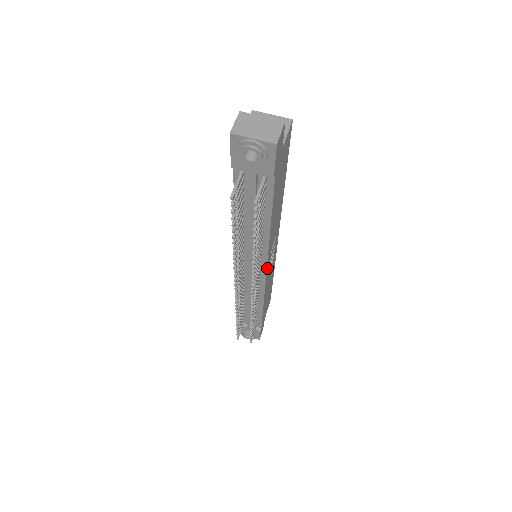
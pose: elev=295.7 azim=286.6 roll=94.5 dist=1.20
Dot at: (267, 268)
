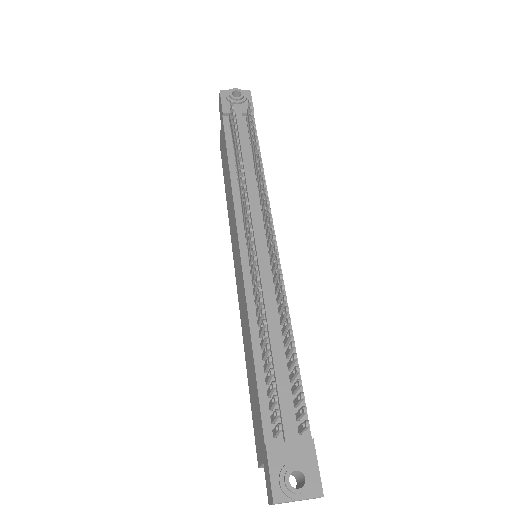
Dot at: occluded
